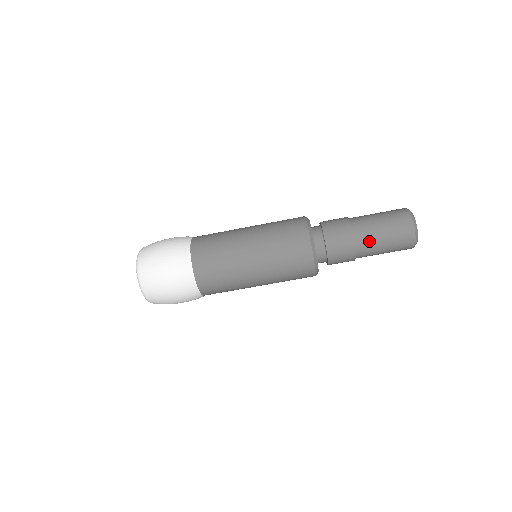
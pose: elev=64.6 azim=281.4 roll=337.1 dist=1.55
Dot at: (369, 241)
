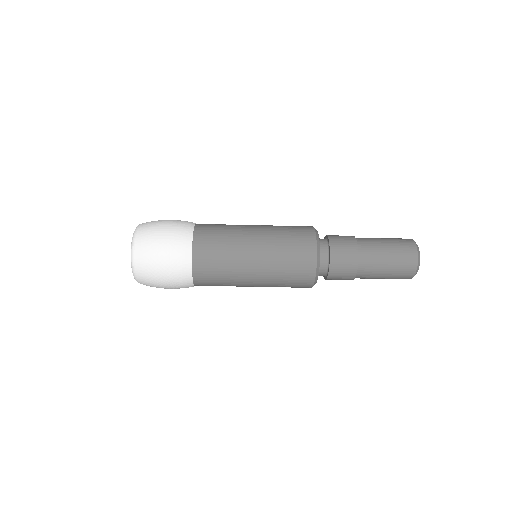
Dot at: (373, 257)
